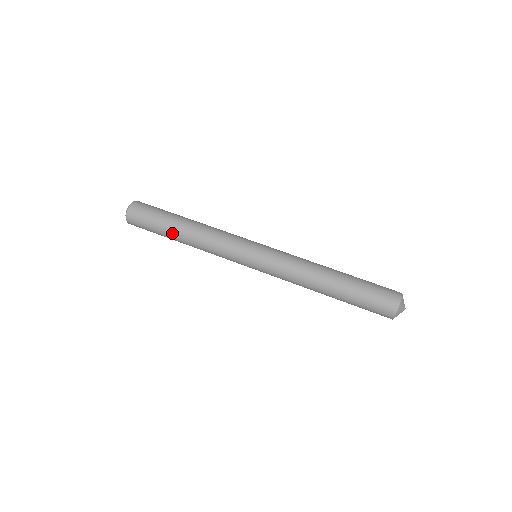
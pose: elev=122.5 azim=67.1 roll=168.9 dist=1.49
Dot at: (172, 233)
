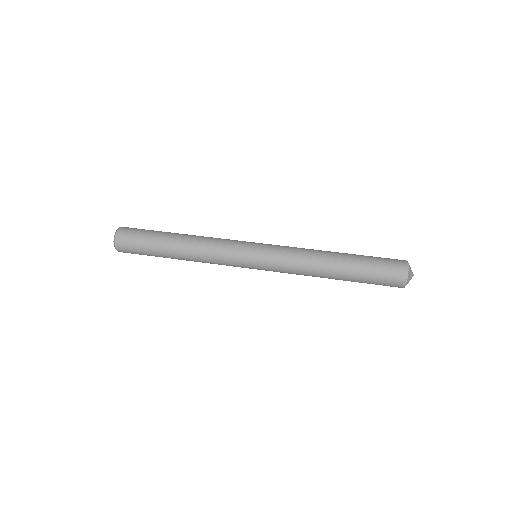
Dot at: (167, 255)
